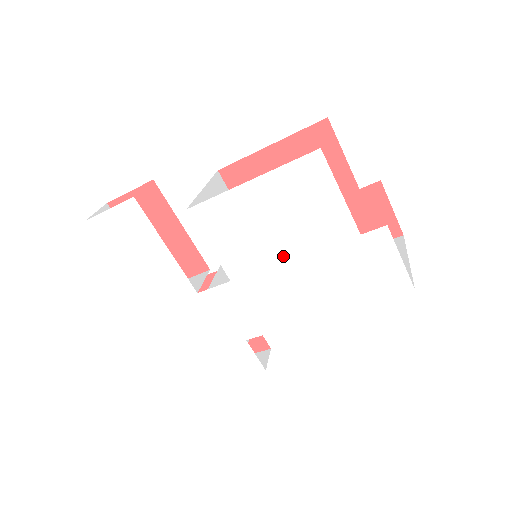
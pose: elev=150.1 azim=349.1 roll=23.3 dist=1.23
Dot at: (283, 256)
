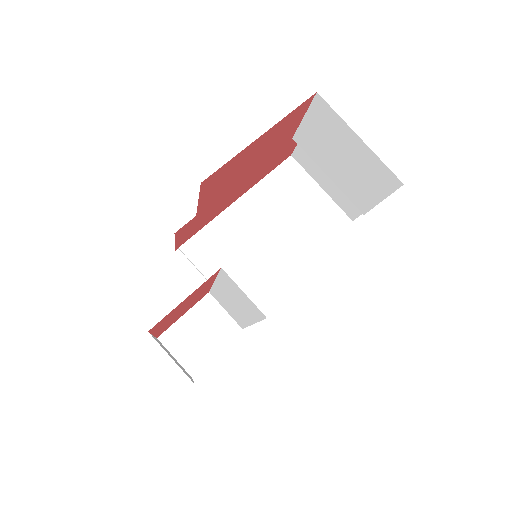
Dot at: occluded
